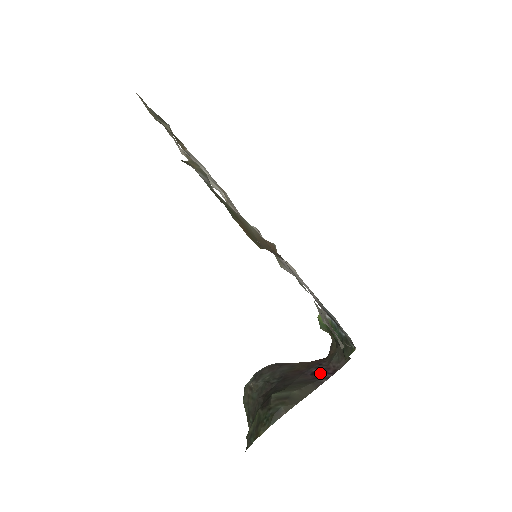
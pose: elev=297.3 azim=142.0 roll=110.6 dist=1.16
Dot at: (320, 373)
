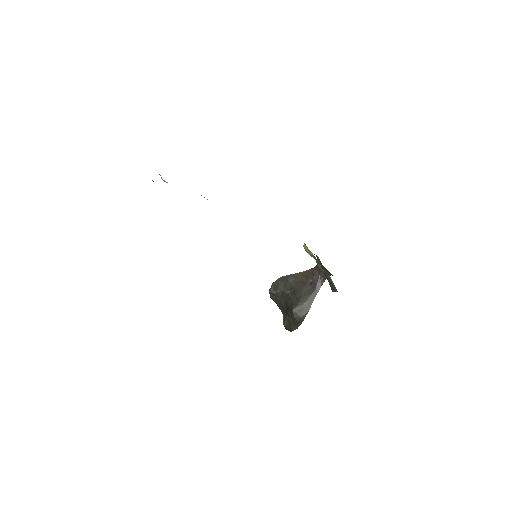
Dot at: (316, 283)
